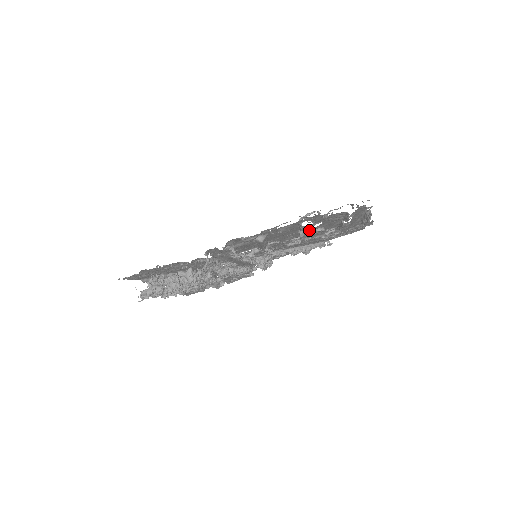
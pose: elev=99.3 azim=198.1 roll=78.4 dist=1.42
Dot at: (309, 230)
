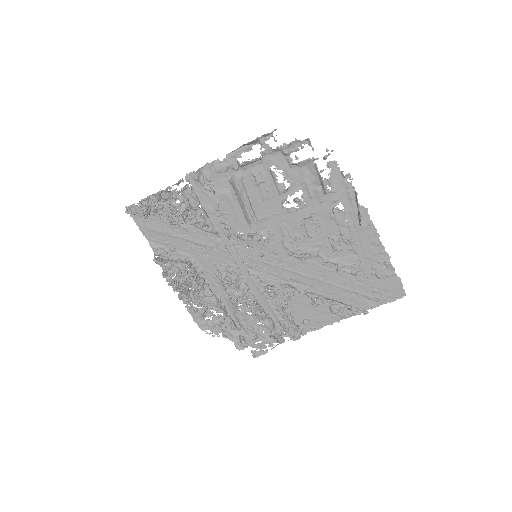
Dot at: (300, 217)
